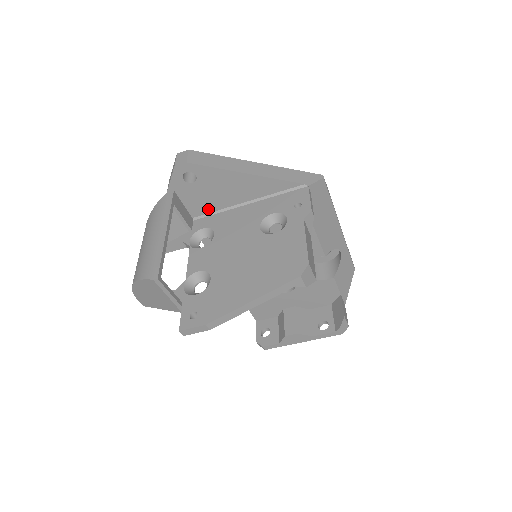
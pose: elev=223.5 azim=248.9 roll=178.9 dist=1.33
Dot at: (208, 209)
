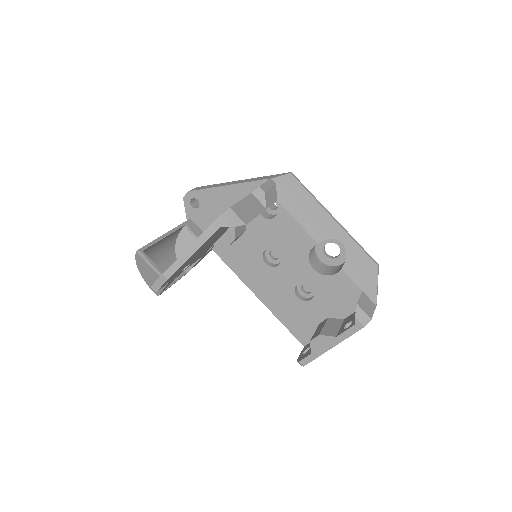
Dot at: occluded
